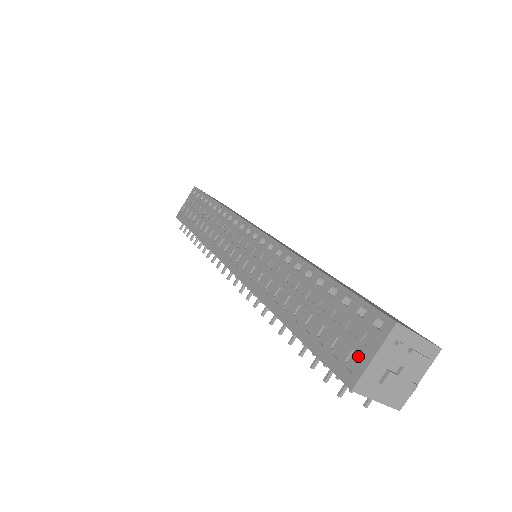
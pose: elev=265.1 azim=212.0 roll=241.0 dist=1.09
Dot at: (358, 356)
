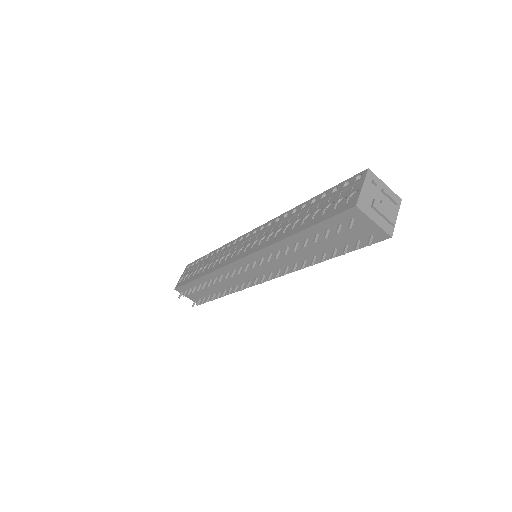
Dot at: (353, 196)
